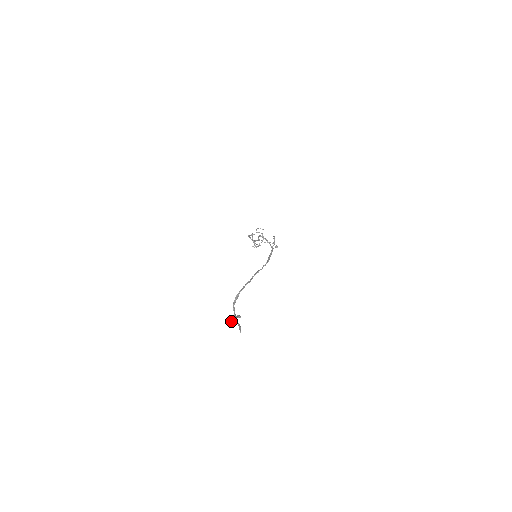
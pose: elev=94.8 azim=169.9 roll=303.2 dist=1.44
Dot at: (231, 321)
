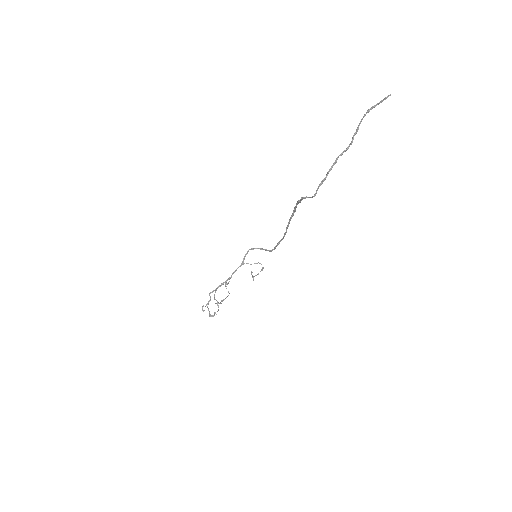
Dot at: (325, 177)
